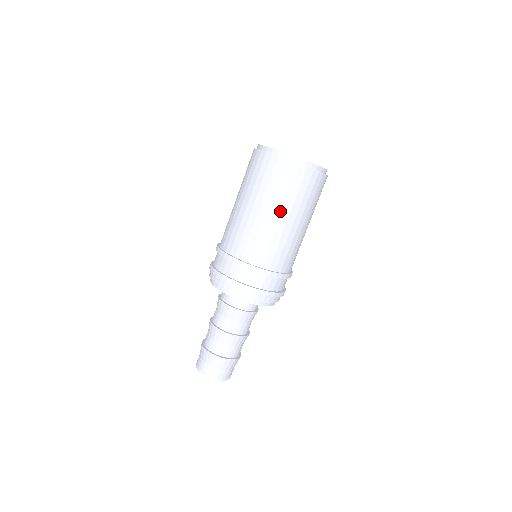
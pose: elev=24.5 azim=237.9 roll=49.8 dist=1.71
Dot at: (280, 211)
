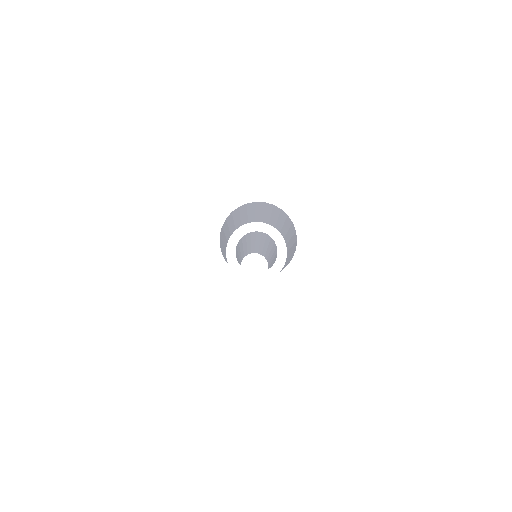
Dot at: occluded
